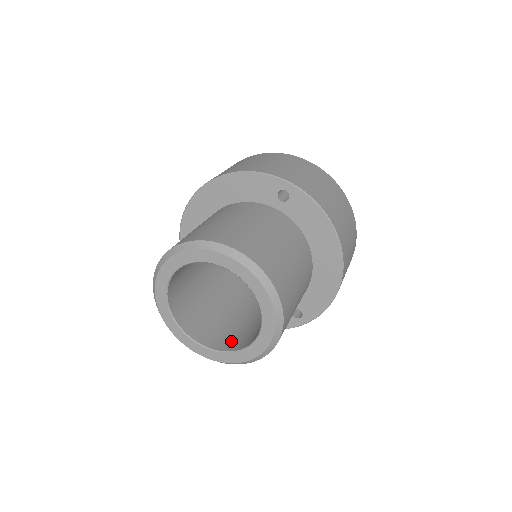
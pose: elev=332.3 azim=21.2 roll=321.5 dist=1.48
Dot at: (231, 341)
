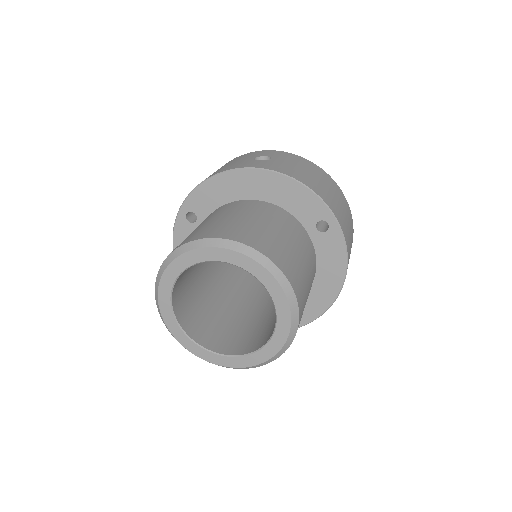
Dot at: (210, 337)
